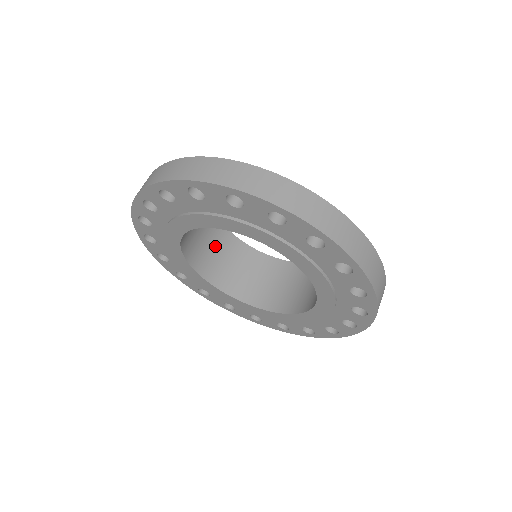
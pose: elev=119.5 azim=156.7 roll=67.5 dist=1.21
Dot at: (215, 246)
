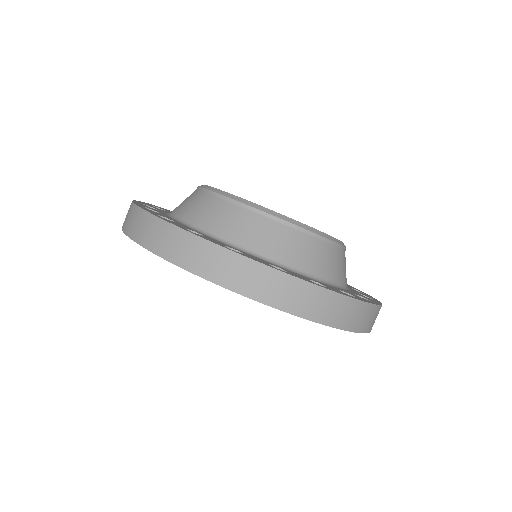
Dot at: occluded
